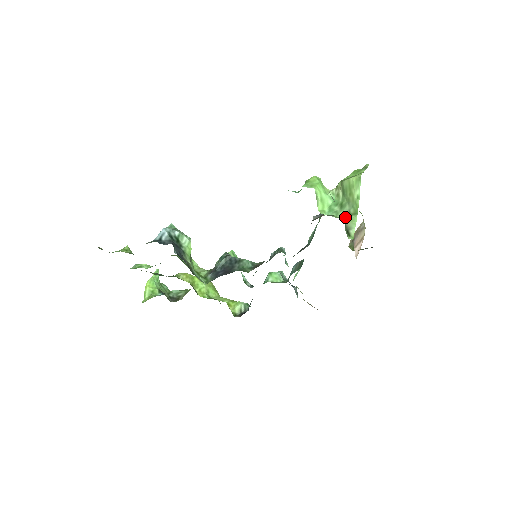
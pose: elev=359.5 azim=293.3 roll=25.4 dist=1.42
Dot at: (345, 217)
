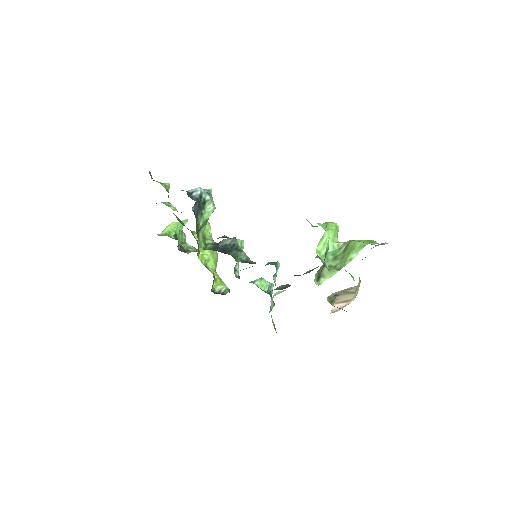
Dot at: occluded
